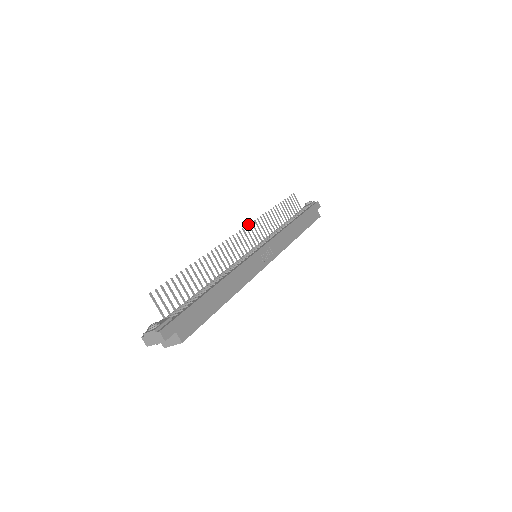
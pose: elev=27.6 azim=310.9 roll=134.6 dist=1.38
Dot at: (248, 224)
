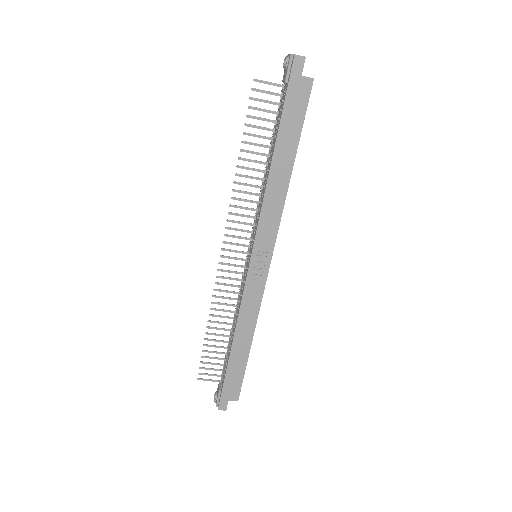
Dot at: occluded
